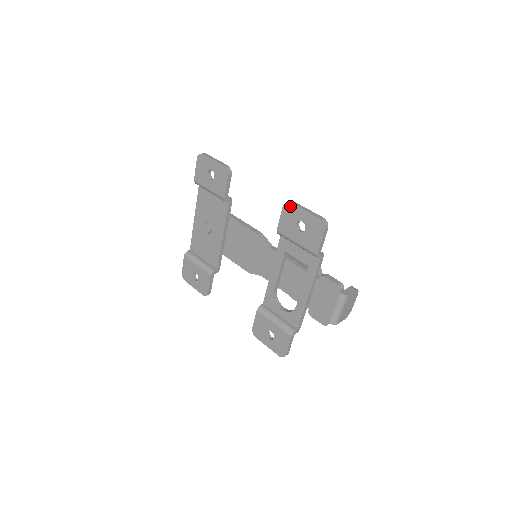
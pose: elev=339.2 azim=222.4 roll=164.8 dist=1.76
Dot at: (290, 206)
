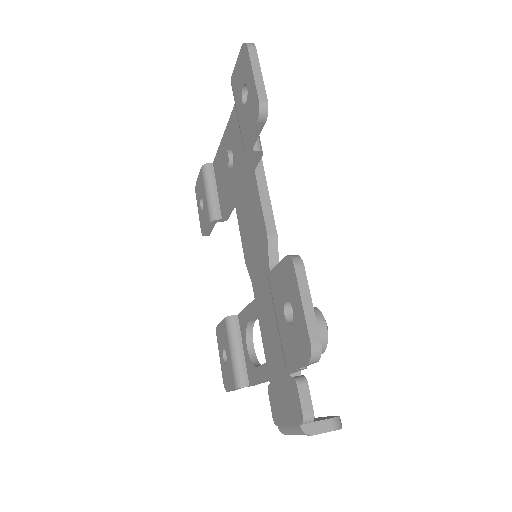
Dot at: (291, 269)
